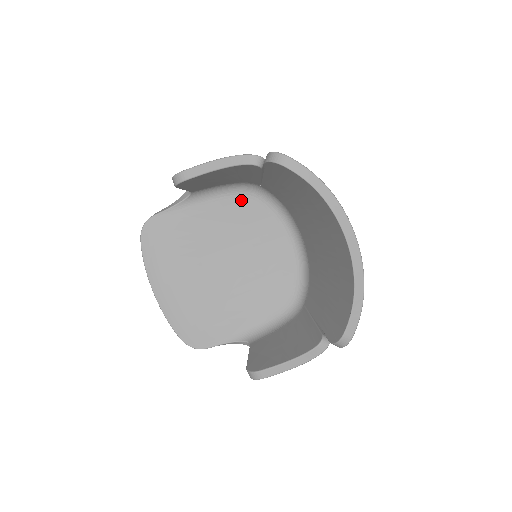
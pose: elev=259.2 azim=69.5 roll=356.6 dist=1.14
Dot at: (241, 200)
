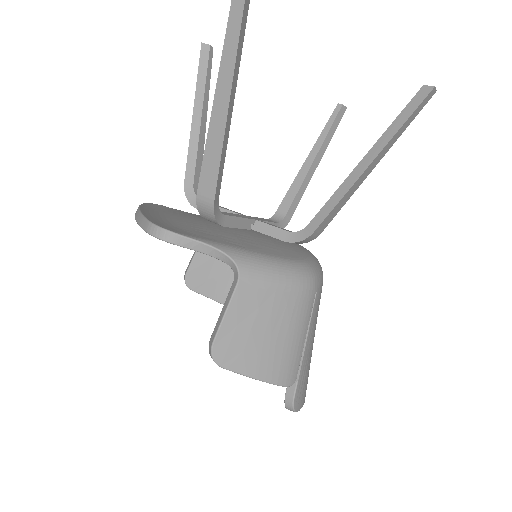
Dot at: occluded
